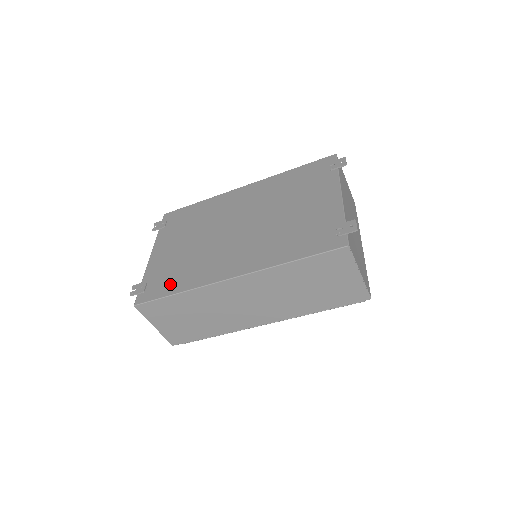
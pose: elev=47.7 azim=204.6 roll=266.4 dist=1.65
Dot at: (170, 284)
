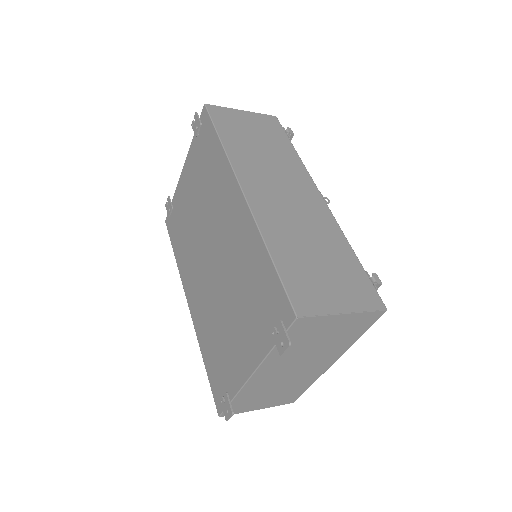
Dot at: (176, 239)
